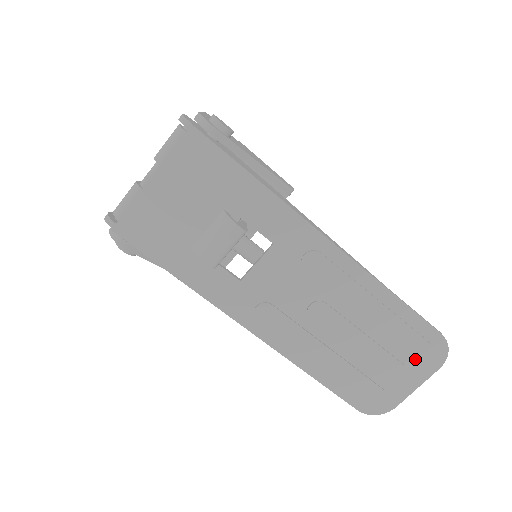
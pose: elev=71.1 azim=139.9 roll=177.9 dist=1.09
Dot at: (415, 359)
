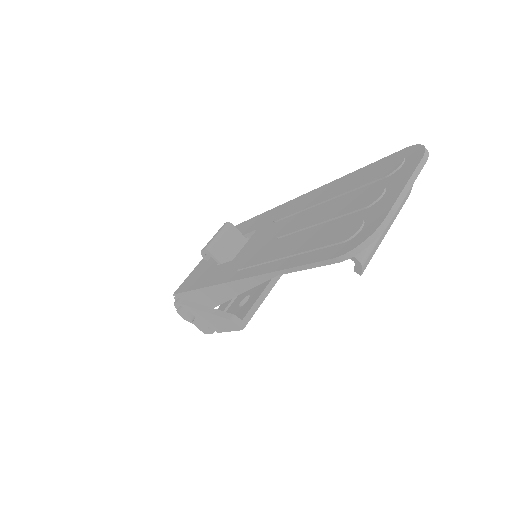
Dot at: (387, 178)
